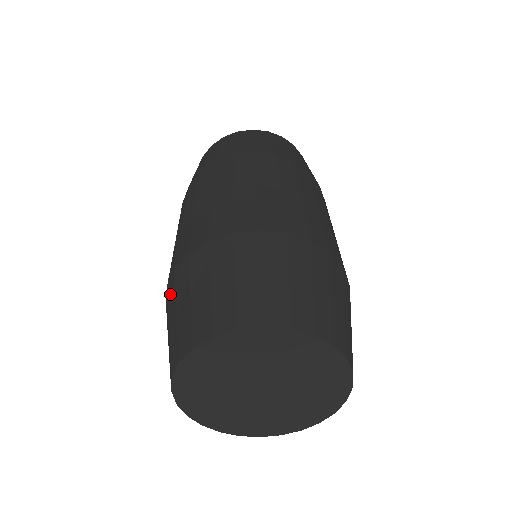
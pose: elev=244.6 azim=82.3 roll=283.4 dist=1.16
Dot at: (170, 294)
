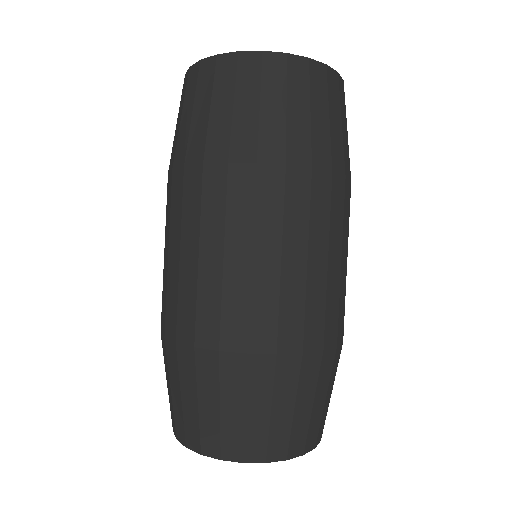
Dot at: (171, 358)
